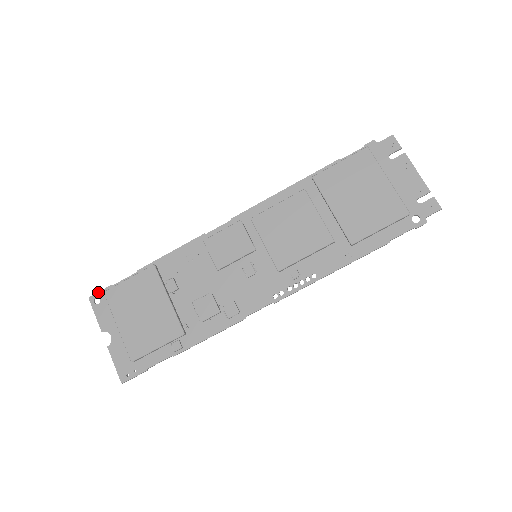
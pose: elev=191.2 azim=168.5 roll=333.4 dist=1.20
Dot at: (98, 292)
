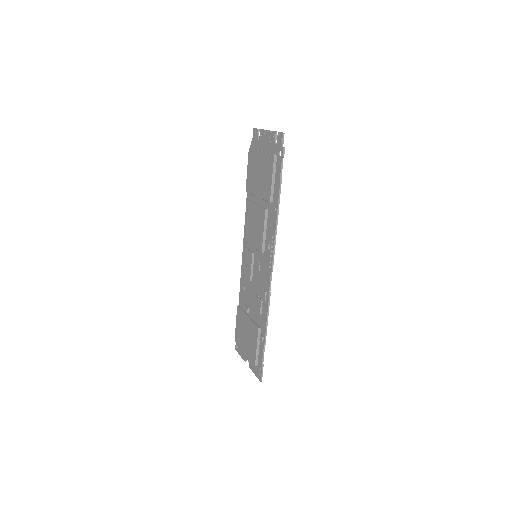
Dot at: (236, 343)
